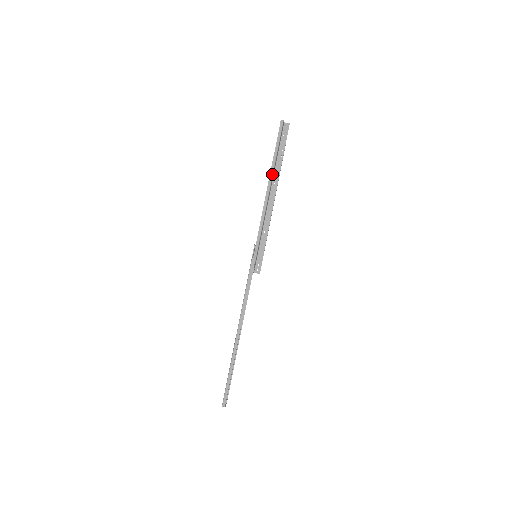
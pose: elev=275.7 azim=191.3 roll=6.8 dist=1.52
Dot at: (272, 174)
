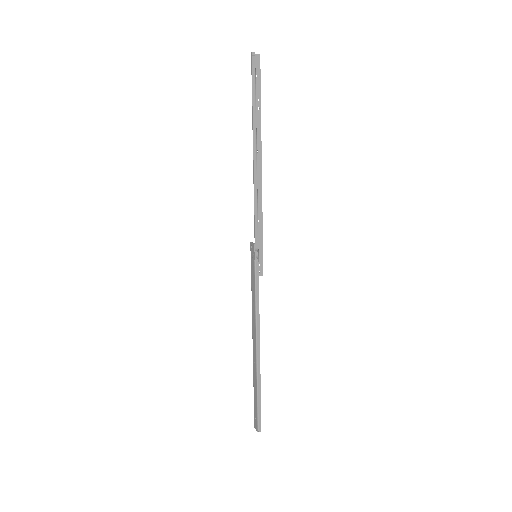
Dot at: (256, 140)
